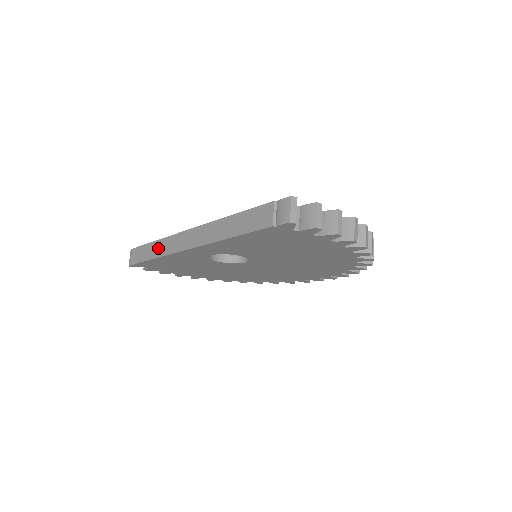
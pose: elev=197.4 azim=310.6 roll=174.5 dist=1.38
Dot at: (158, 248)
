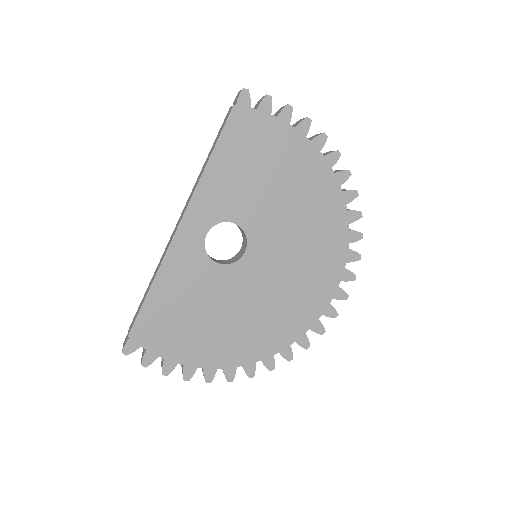
Dot at: (152, 280)
